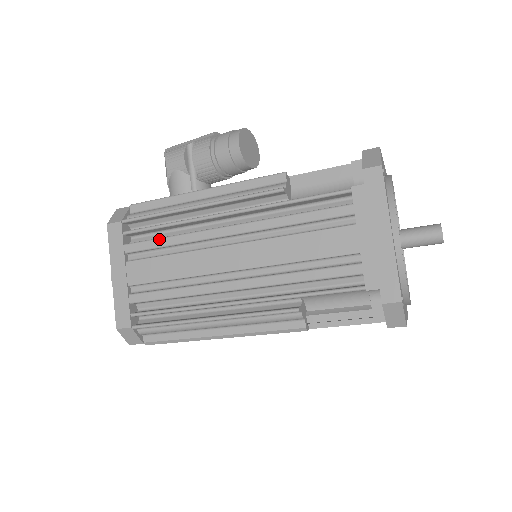
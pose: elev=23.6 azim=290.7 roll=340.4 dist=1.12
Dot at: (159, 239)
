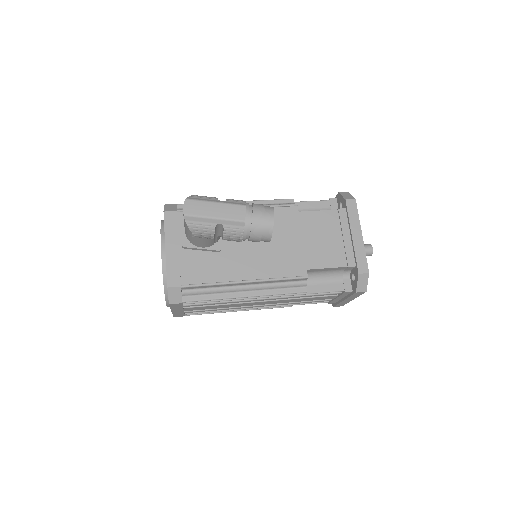
Dot at: (213, 304)
